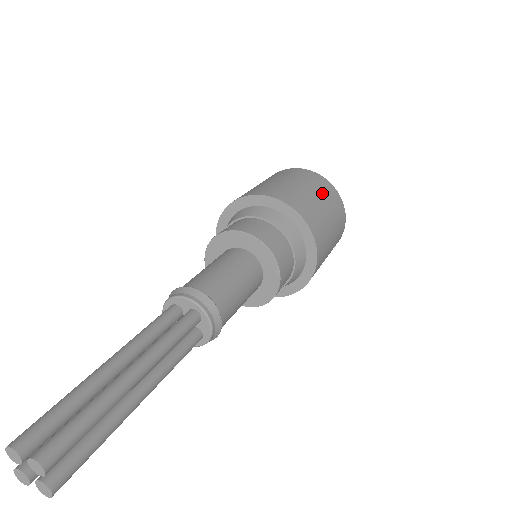
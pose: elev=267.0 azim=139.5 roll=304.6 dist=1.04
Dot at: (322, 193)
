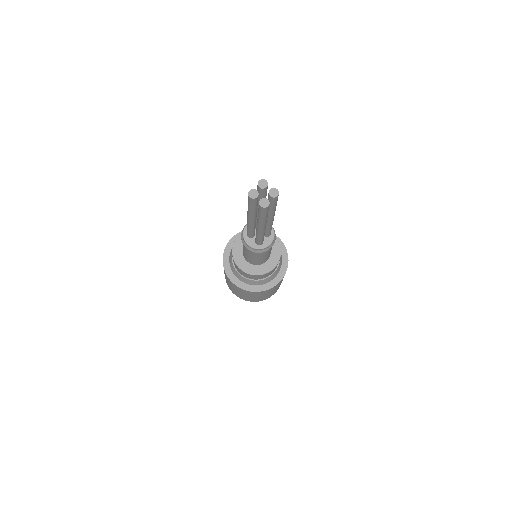
Dot at: occluded
